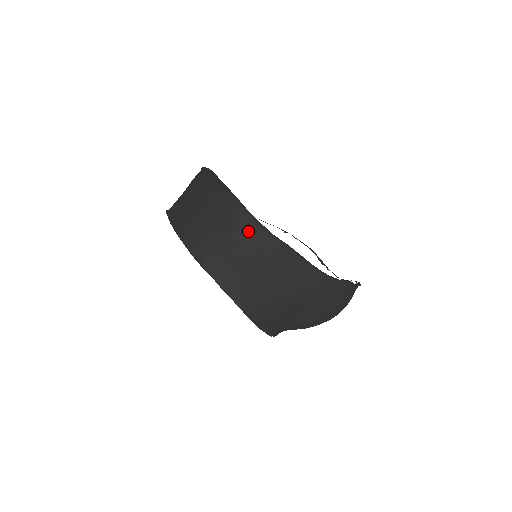
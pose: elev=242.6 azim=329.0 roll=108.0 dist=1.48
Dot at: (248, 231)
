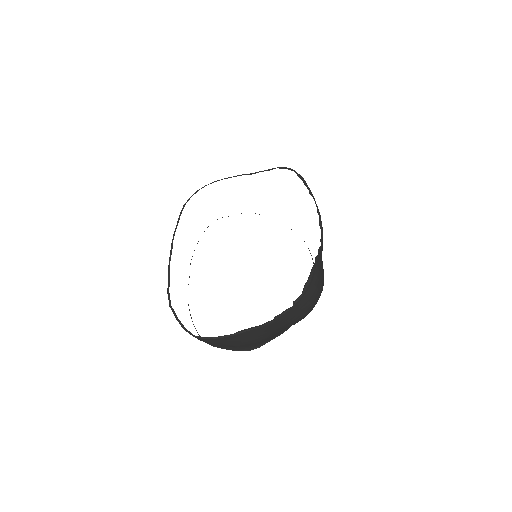
Dot at: occluded
